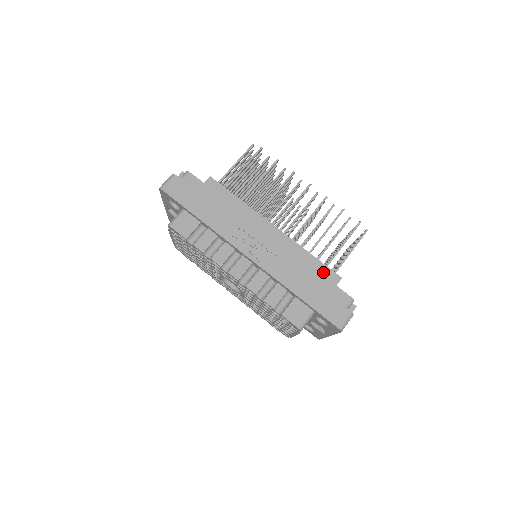
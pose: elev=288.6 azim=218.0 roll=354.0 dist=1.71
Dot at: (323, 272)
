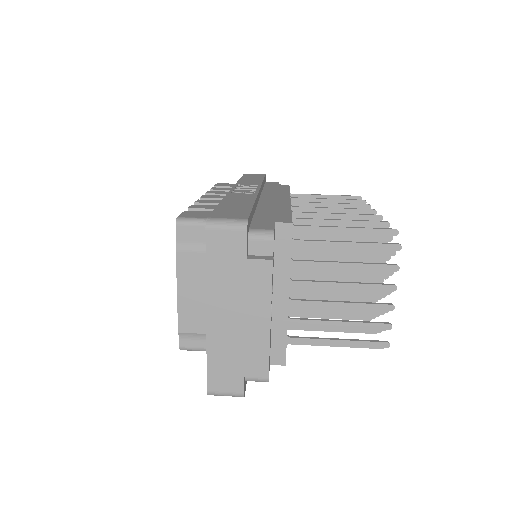
Dot at: (280, 216)
